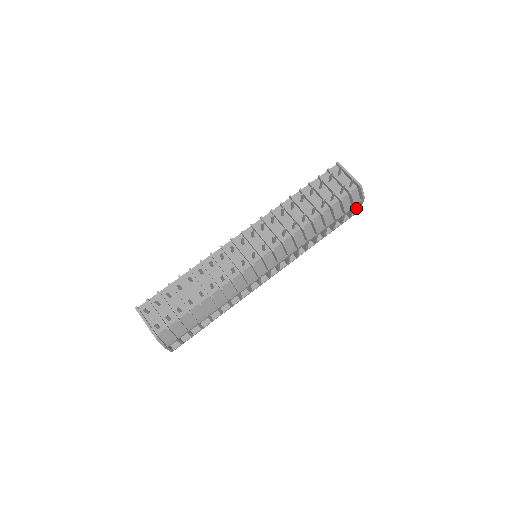
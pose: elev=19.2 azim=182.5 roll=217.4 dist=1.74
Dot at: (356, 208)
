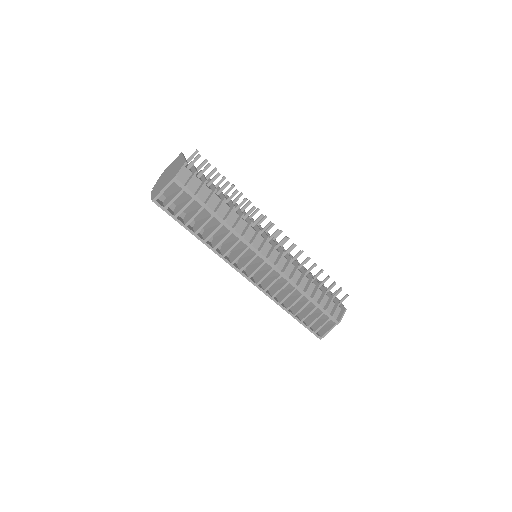
Dot at: (321, 334)
